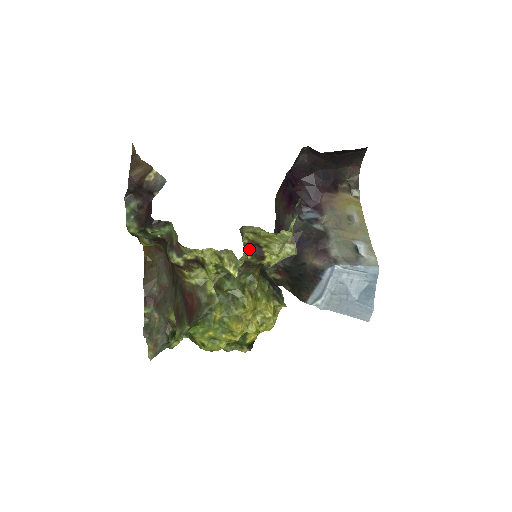
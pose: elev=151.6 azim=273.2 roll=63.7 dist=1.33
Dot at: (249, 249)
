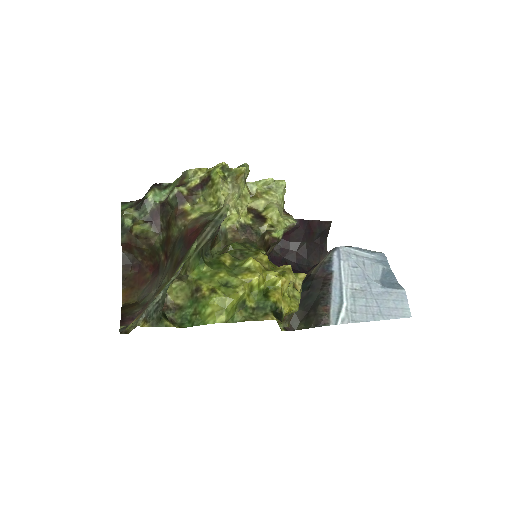
Dot at: (249, 214)
